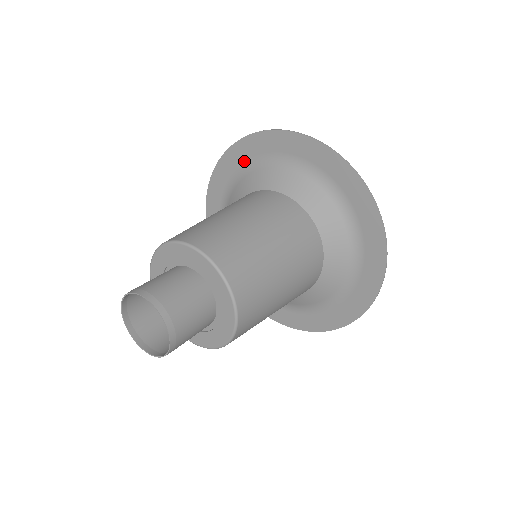
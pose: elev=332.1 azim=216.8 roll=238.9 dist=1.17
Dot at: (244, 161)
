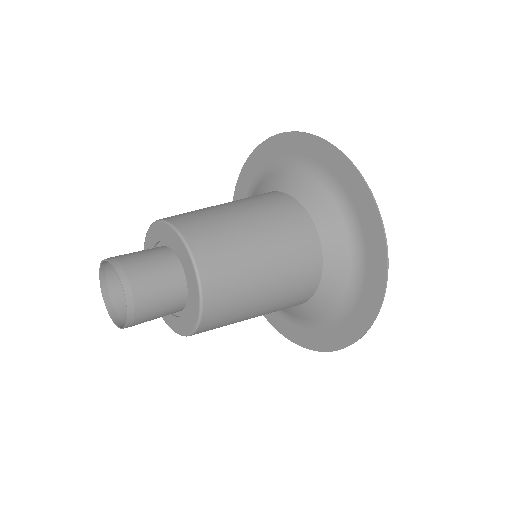
Dot at: occluded
